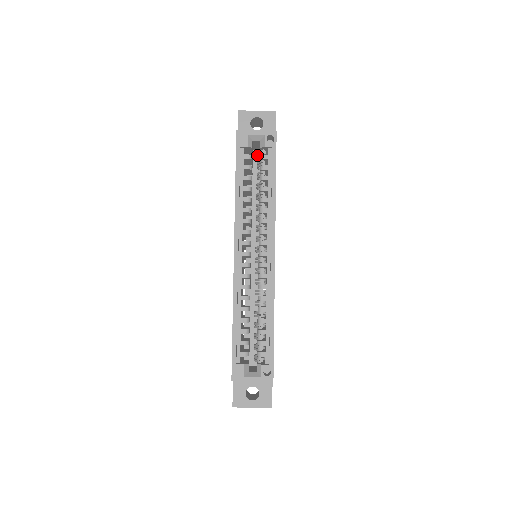
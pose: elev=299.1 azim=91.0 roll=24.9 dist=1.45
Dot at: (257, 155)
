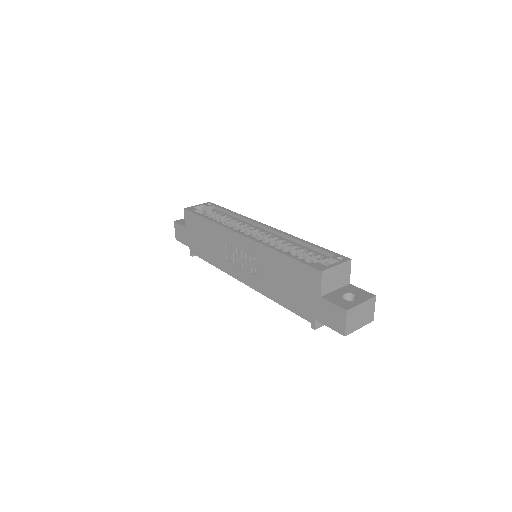
Dot at: occluded
